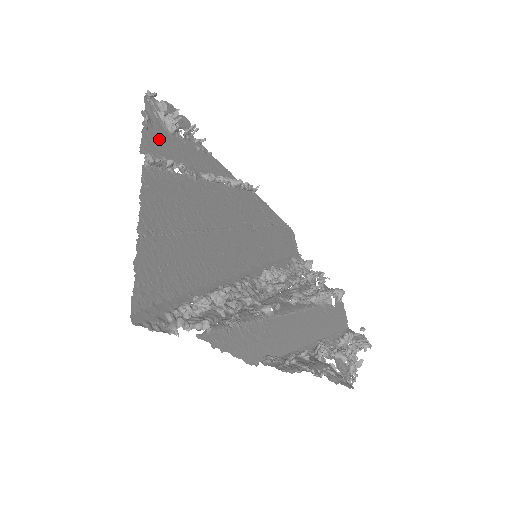
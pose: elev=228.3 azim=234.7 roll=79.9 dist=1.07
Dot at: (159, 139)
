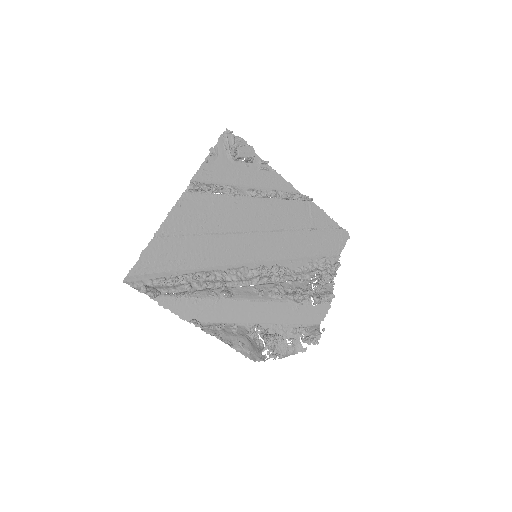
Dot at: (217, 167)
